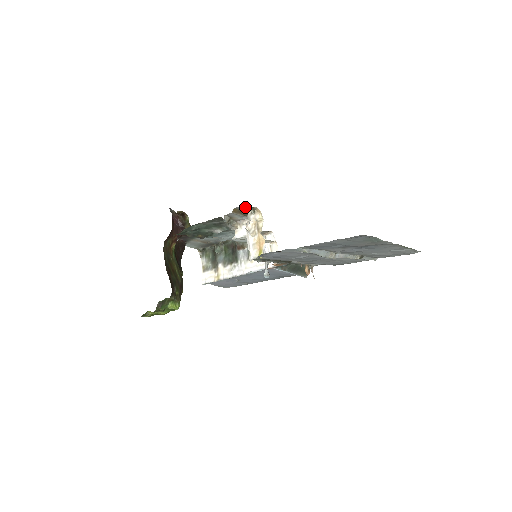
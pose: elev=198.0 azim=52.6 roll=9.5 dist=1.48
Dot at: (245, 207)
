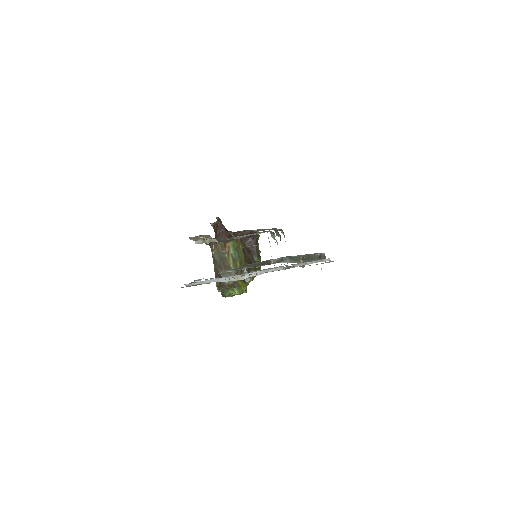
Dot at: (191, 238)
